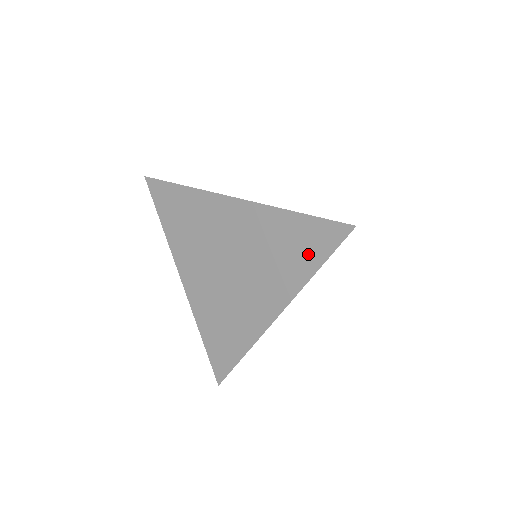
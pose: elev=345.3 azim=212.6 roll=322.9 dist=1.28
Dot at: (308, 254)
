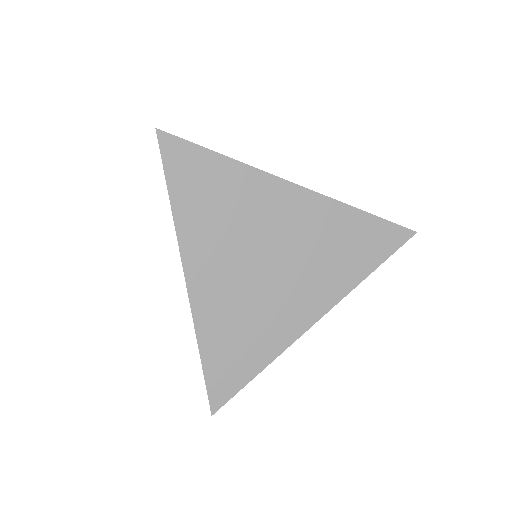
Dot at: (367, 254)
